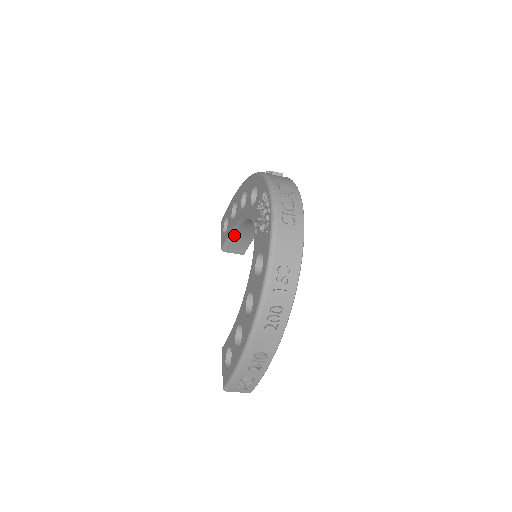
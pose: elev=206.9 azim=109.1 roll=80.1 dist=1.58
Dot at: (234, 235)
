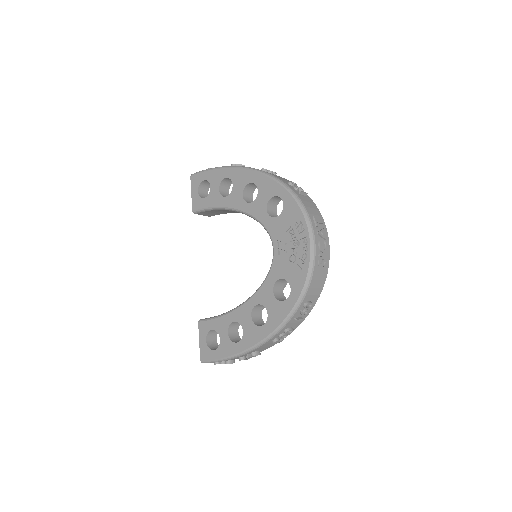
Dot at: (218, 210)
